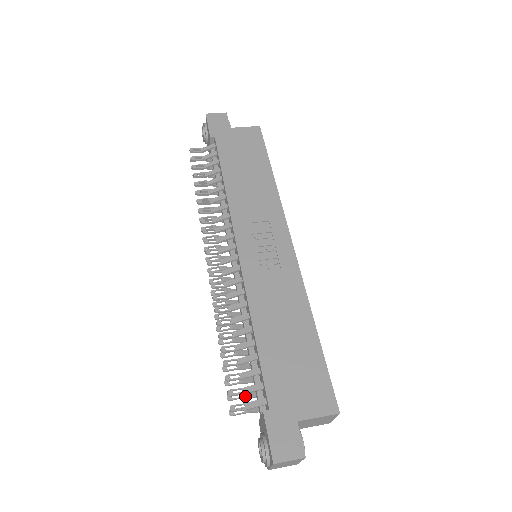
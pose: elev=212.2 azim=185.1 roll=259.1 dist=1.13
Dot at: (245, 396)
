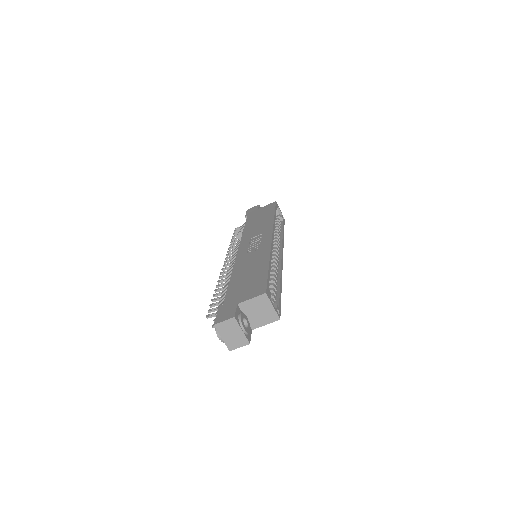
Dot at: occluded
